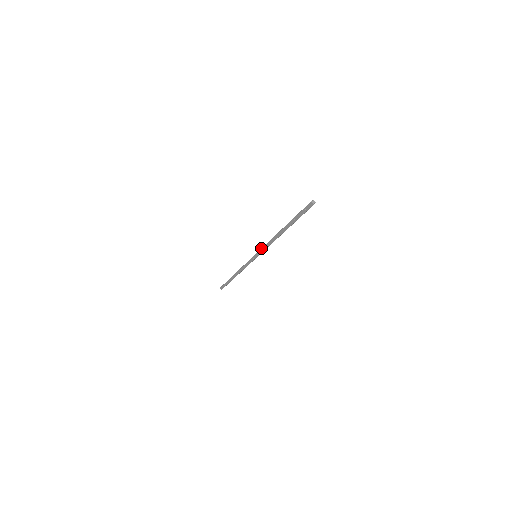
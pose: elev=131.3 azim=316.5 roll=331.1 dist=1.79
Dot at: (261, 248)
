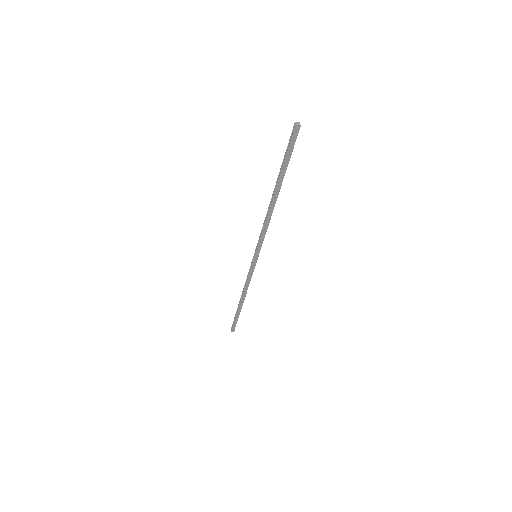
Dot at: (259, 241)
